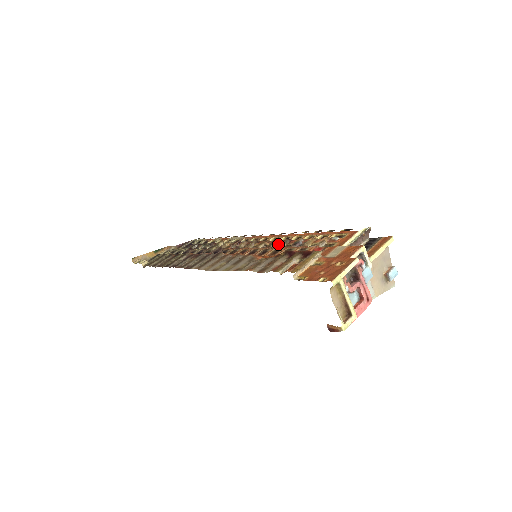
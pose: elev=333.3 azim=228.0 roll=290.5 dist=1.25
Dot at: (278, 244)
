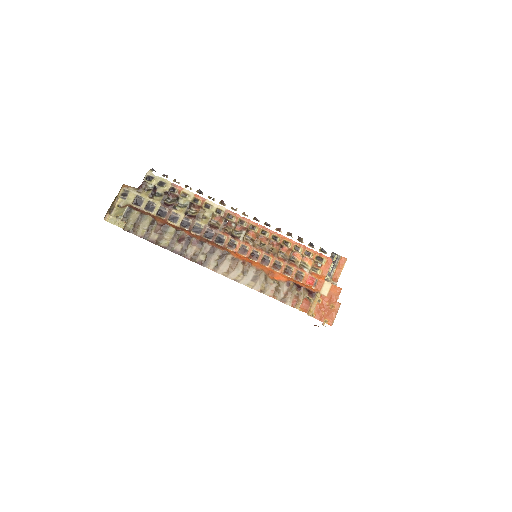
Dot at: (272, 248)
